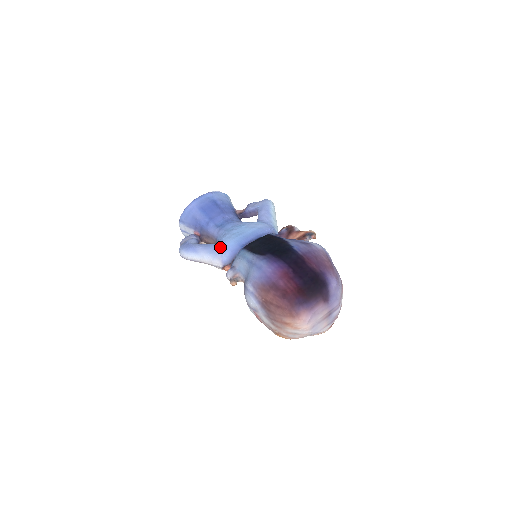
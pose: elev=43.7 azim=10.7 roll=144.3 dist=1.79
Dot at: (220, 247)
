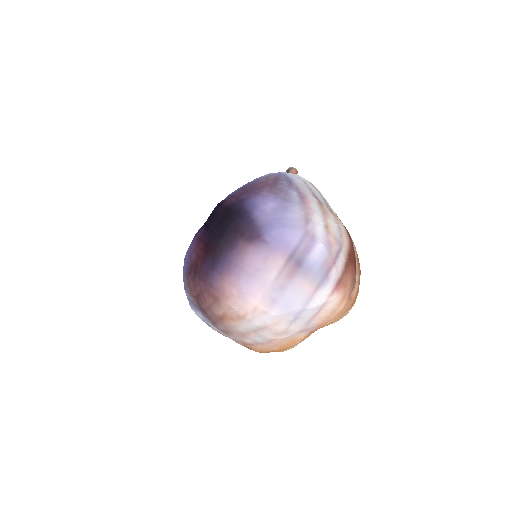
Dot at: occluded
